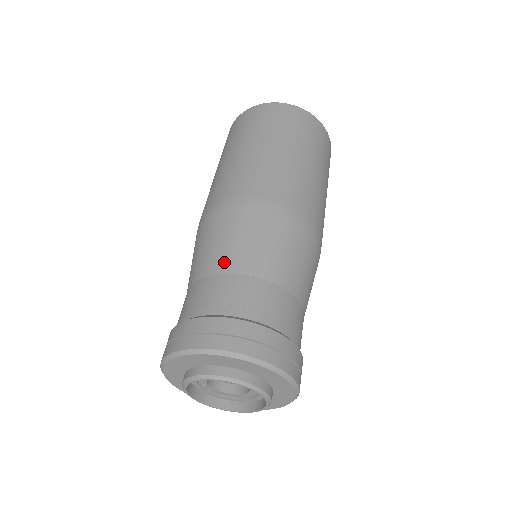
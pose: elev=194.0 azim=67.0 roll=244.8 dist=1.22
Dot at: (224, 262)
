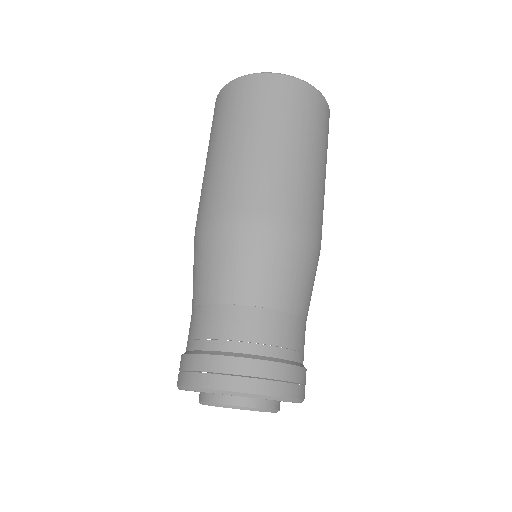
Dot at: (278, 297)
